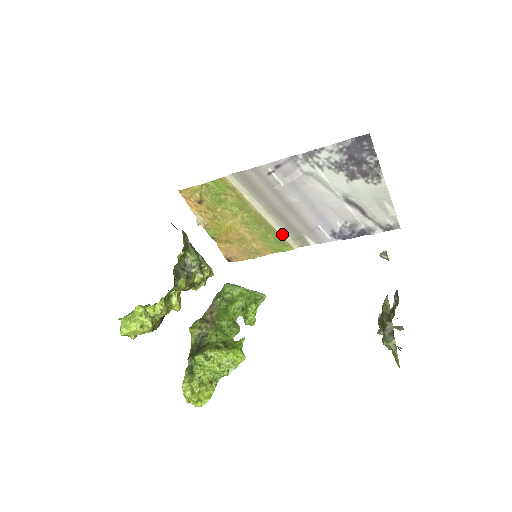
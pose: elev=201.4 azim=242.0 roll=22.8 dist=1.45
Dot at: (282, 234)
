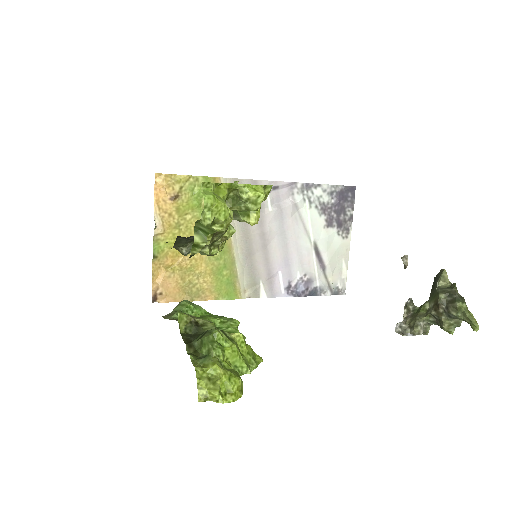
Dot at: (239, 273)
